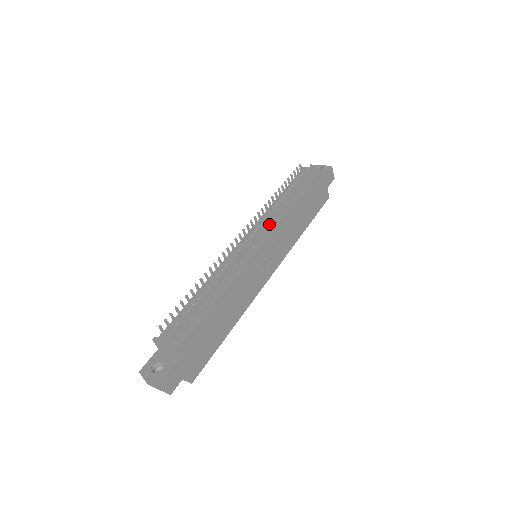
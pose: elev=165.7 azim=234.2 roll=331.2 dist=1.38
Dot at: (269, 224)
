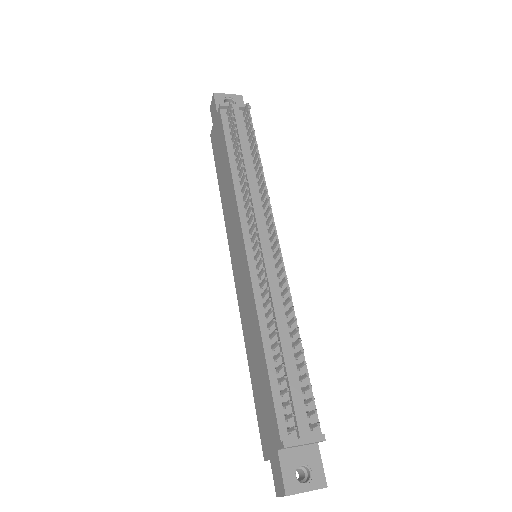
Dot at: (268, 211)
